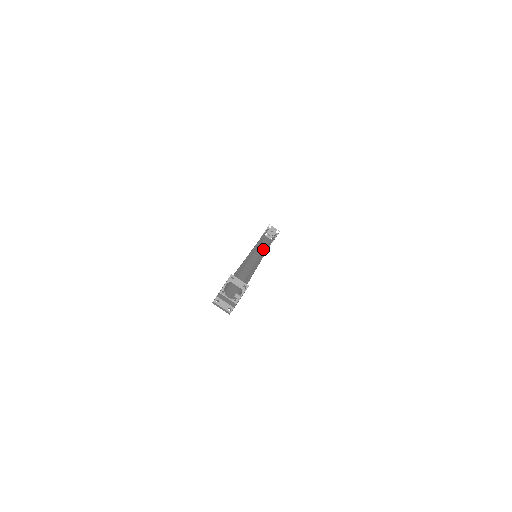
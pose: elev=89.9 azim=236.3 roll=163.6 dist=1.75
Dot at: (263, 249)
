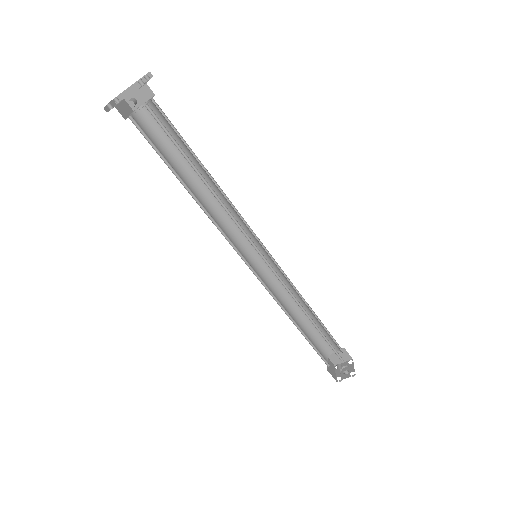
Dot at: (295, 321)
